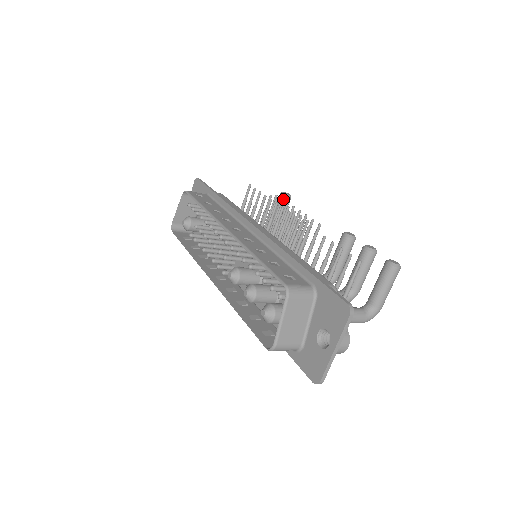
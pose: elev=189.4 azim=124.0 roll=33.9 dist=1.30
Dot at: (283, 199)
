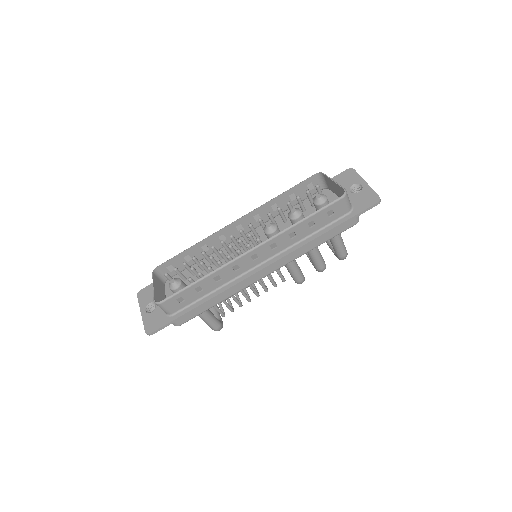
Dot at: occluded
